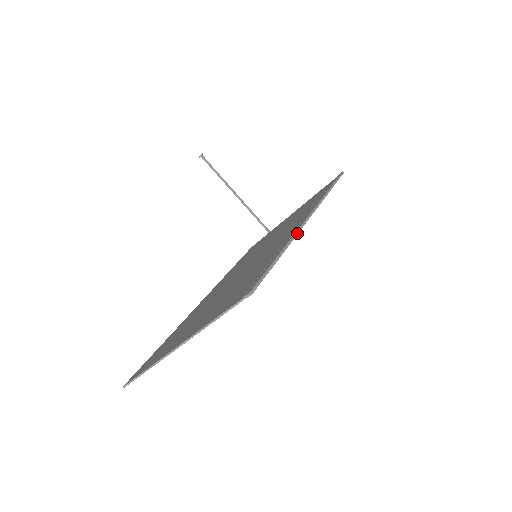
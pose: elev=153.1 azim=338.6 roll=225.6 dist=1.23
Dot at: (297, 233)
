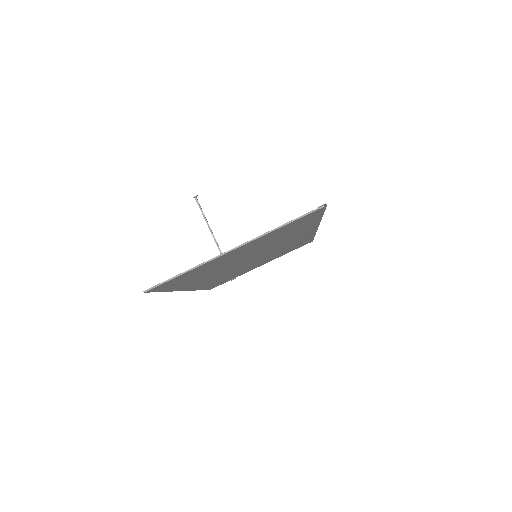
Dot at: occluded
